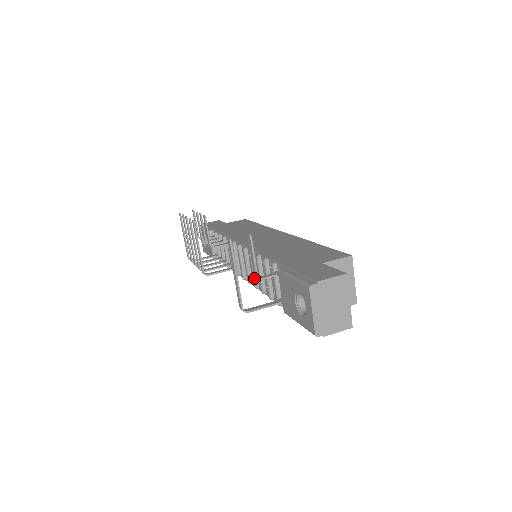
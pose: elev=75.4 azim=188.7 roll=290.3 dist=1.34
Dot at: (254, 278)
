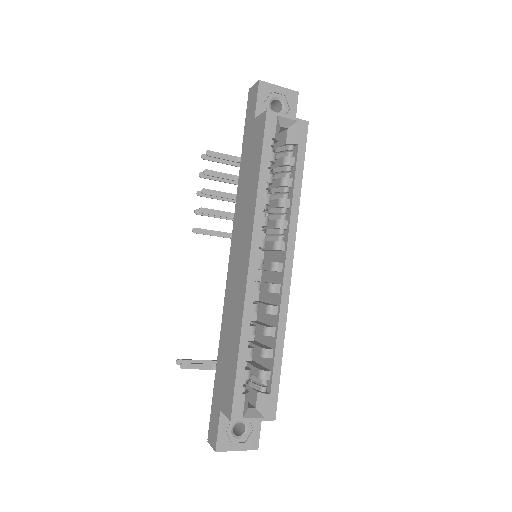
Dot at: occluded
